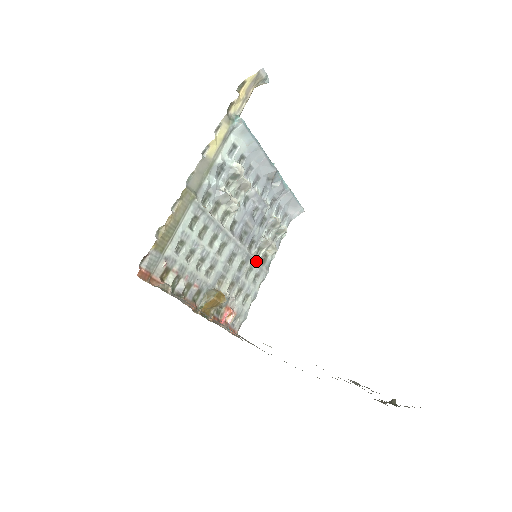
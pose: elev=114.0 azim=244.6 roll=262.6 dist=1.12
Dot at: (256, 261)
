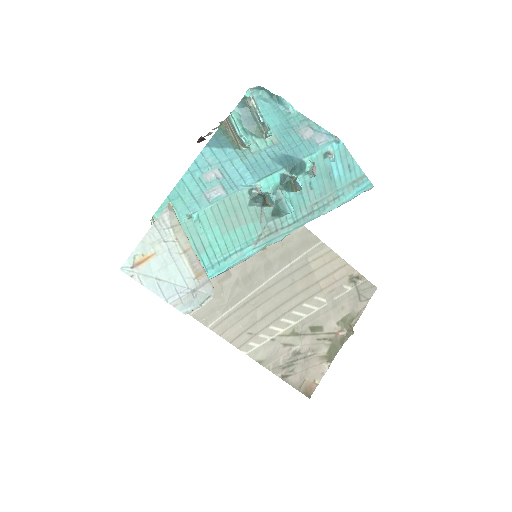
Dot at: occluded
